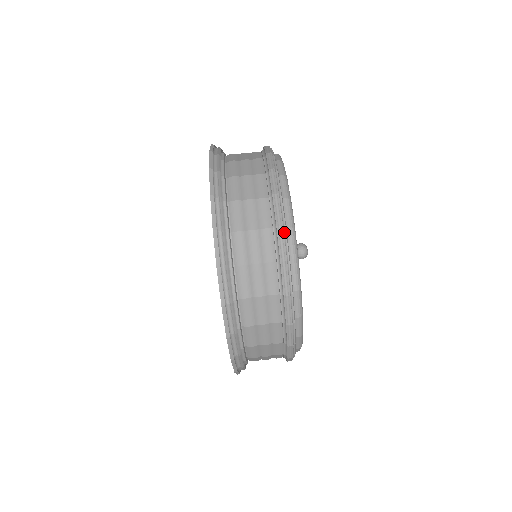
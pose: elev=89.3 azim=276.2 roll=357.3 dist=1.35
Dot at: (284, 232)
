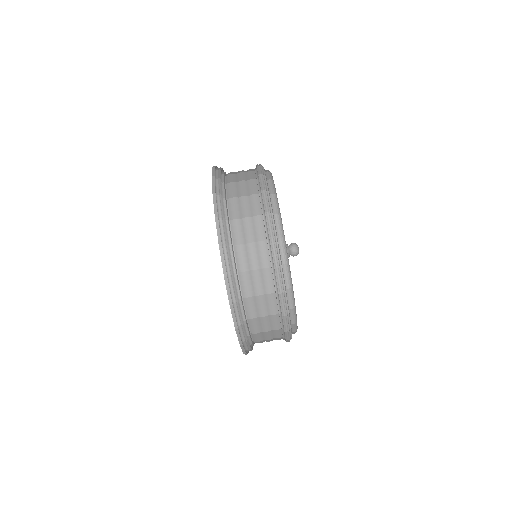
Dot at: (271, 217)
